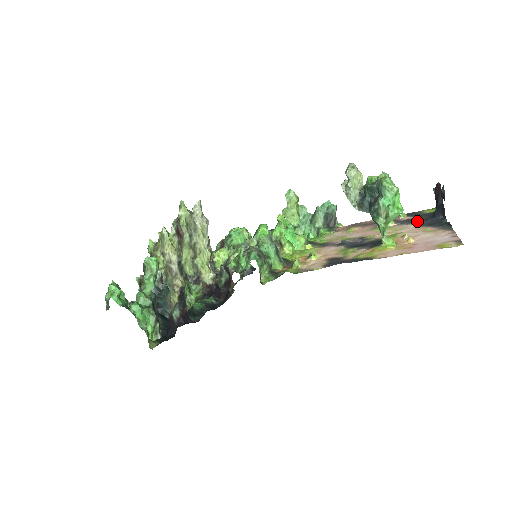
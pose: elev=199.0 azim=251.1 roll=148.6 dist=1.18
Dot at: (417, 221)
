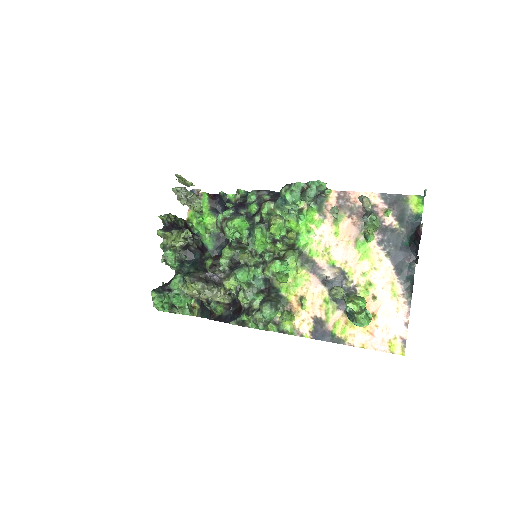
Dot at: (394, 245)
